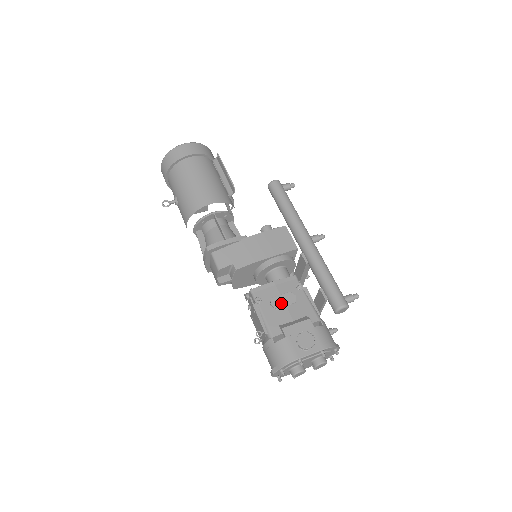
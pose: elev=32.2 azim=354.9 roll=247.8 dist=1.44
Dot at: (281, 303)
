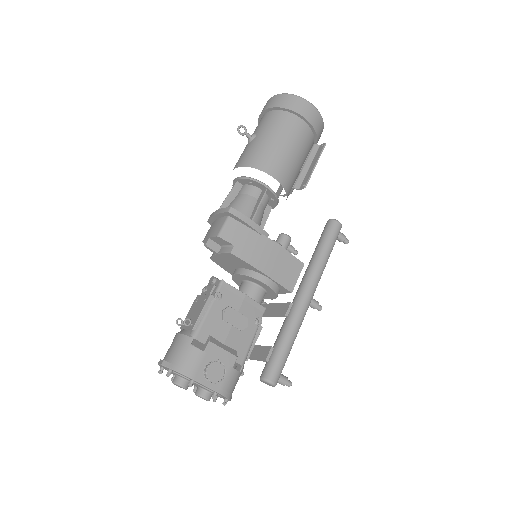
Dot at: (231, 319)
